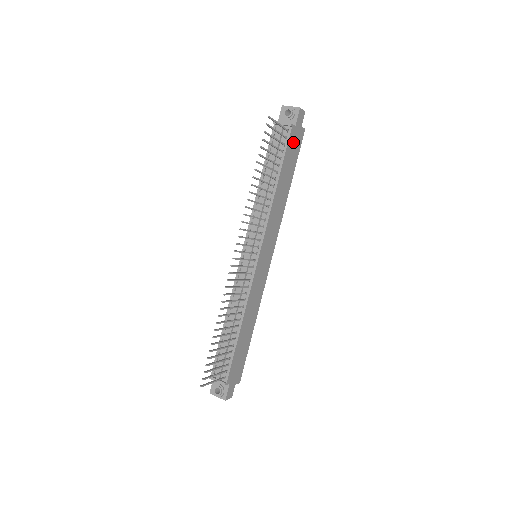
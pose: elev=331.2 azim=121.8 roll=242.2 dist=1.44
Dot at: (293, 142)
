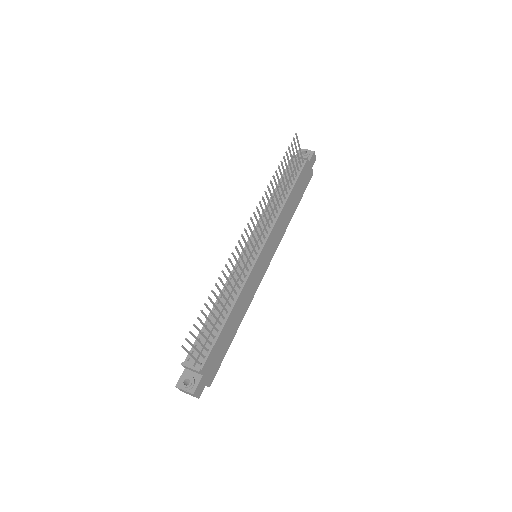
Dot at: (305, 174)
